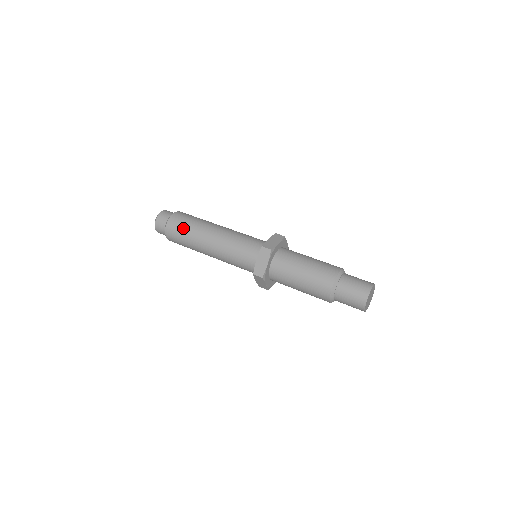
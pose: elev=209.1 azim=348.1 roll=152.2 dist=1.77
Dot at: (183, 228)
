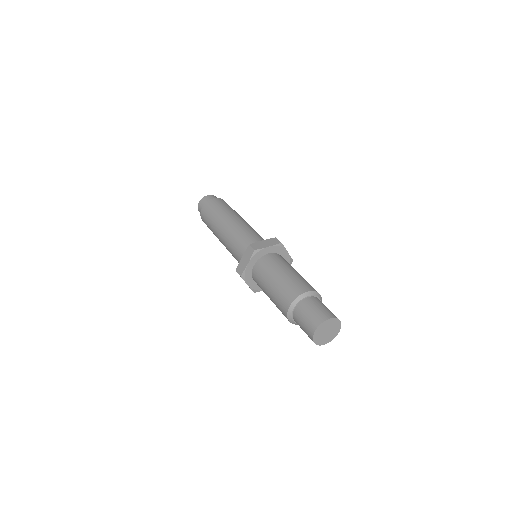
Dot at: (211, 213)
